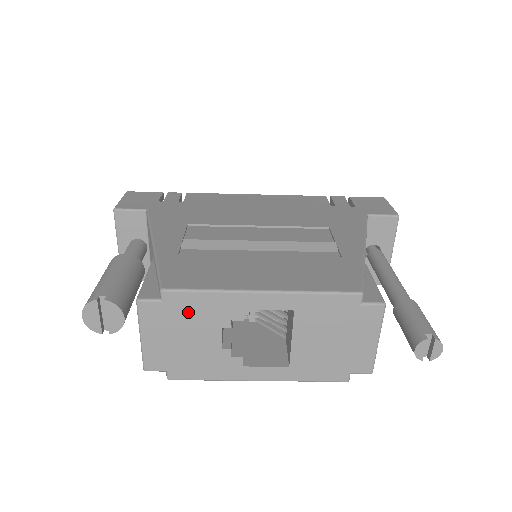
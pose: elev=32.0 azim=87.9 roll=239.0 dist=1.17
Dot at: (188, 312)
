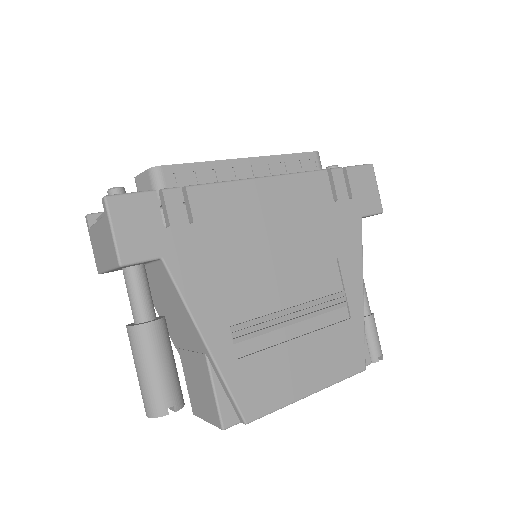
Dot at: occluded
